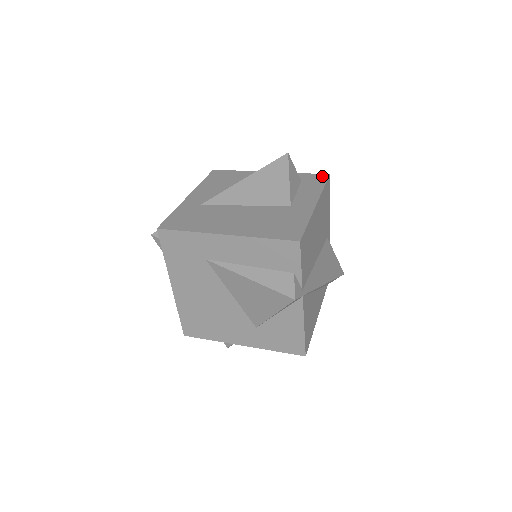
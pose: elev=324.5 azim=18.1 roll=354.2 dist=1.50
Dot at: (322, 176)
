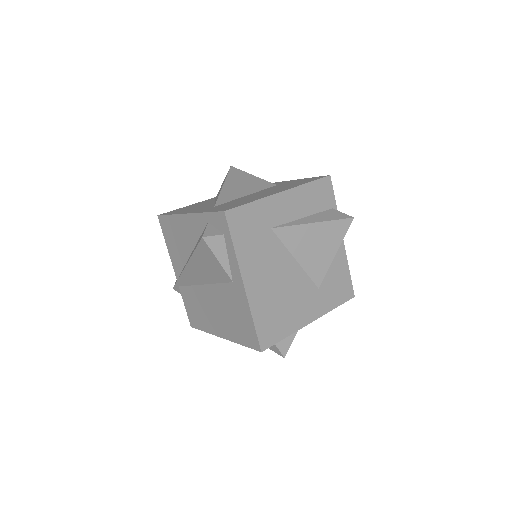
Dot at: occluded
